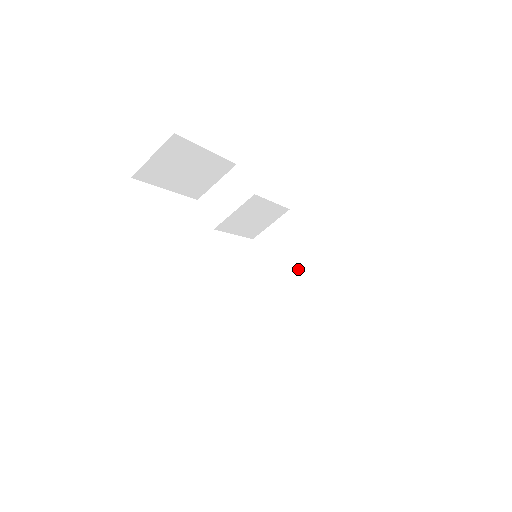
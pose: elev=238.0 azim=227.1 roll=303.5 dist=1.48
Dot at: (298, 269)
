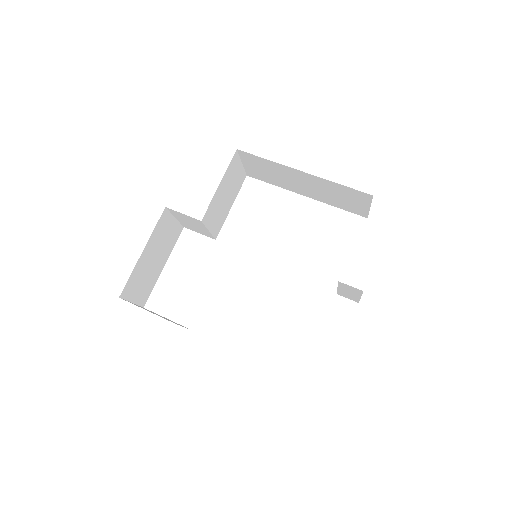
Dot at: (298, 183)
